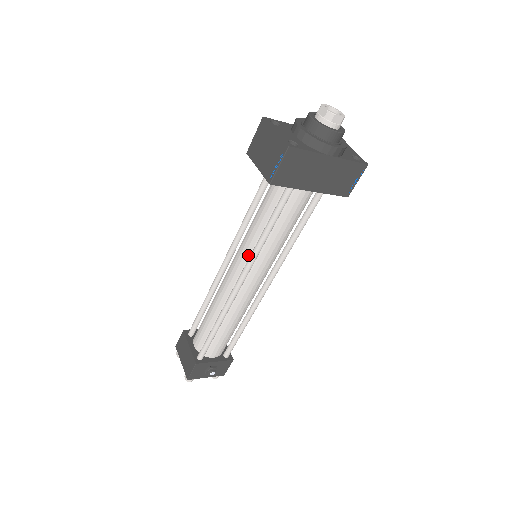
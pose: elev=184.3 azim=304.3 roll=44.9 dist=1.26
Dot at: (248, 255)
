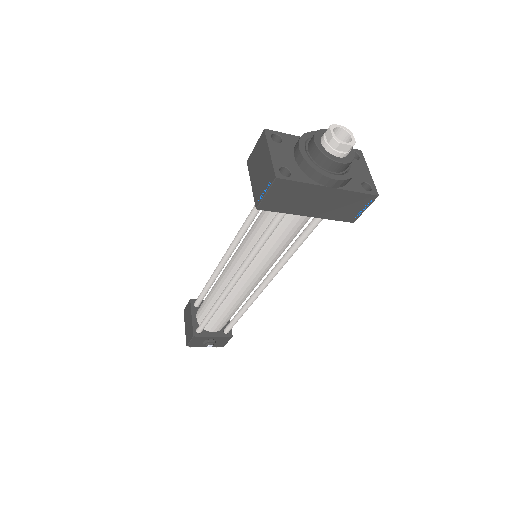
Dot at: (244, 257)
